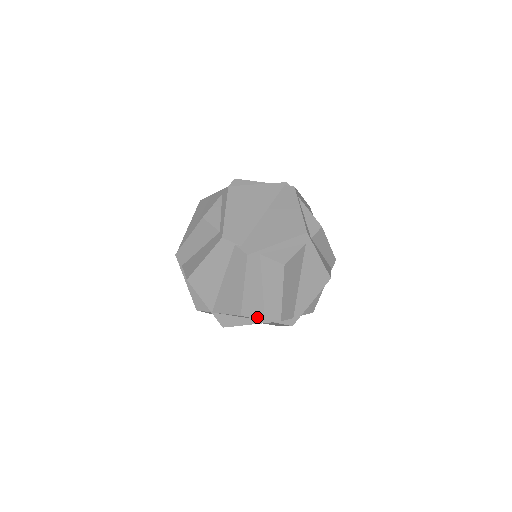
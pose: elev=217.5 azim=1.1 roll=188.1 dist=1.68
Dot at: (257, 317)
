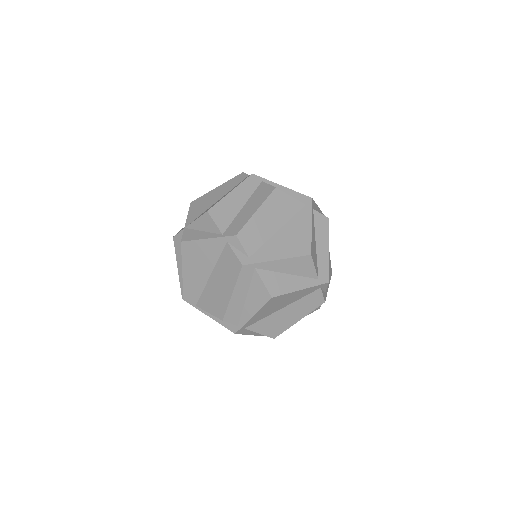
Dot at: (219, 225)
